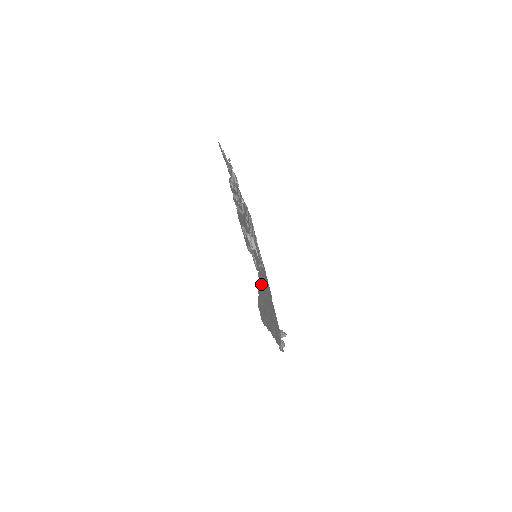
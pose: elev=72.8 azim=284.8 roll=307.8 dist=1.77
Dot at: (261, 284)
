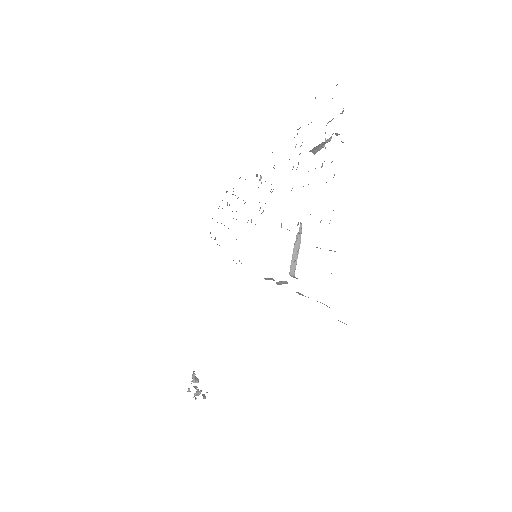
Dot at: occluded
